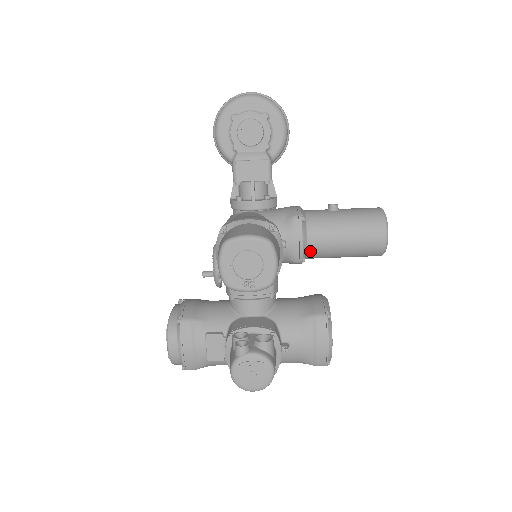
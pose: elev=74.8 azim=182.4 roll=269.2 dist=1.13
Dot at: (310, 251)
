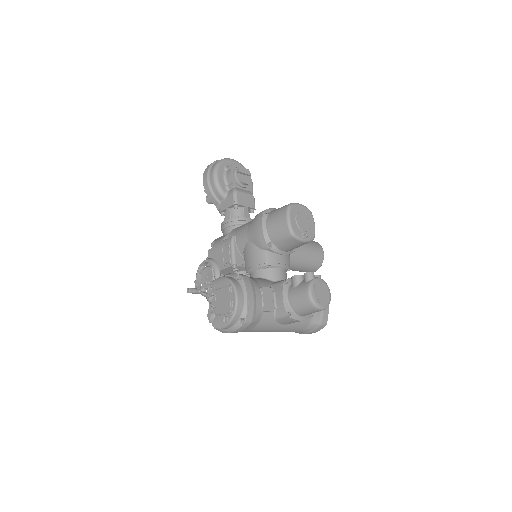
Dot at: occluded
